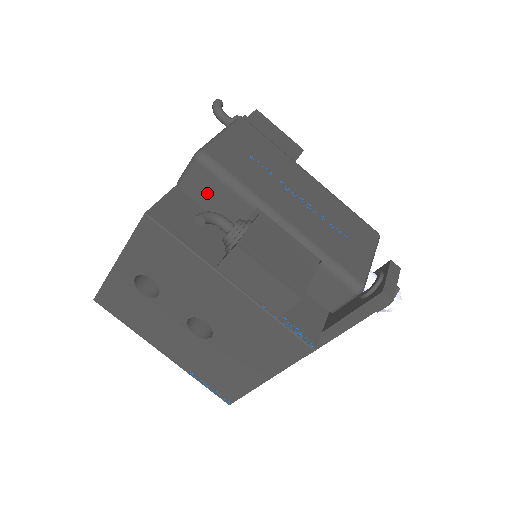
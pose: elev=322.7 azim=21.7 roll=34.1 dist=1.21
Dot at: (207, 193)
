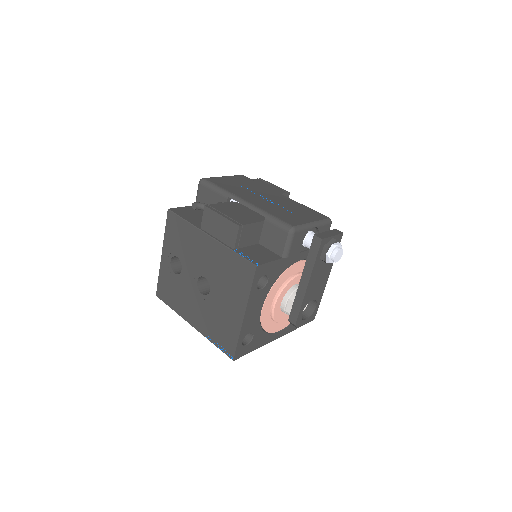
Dot at: (207, 201)
